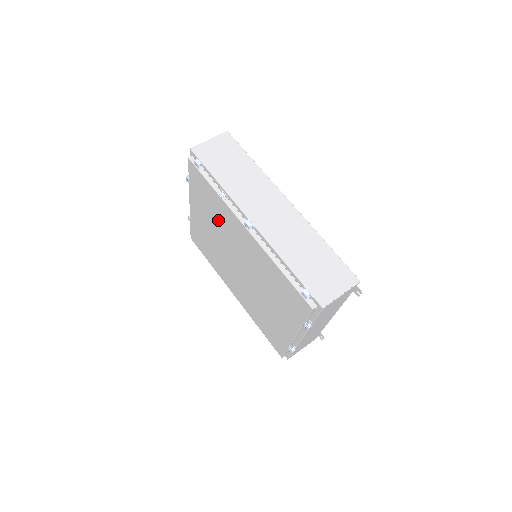
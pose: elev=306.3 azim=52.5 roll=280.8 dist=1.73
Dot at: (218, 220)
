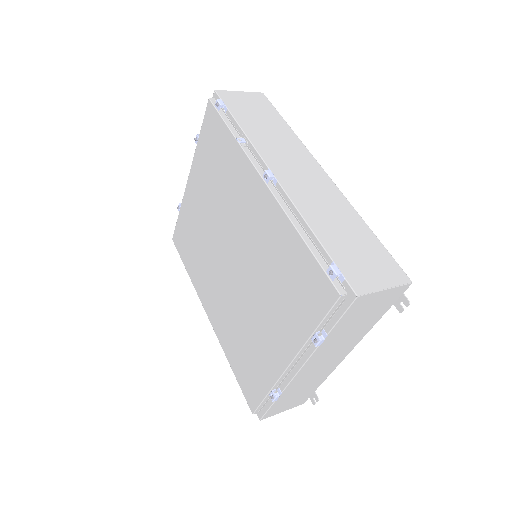
Dot at: (222, 187)
